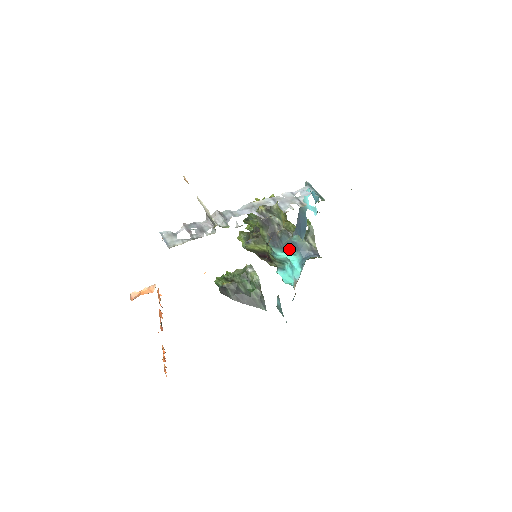
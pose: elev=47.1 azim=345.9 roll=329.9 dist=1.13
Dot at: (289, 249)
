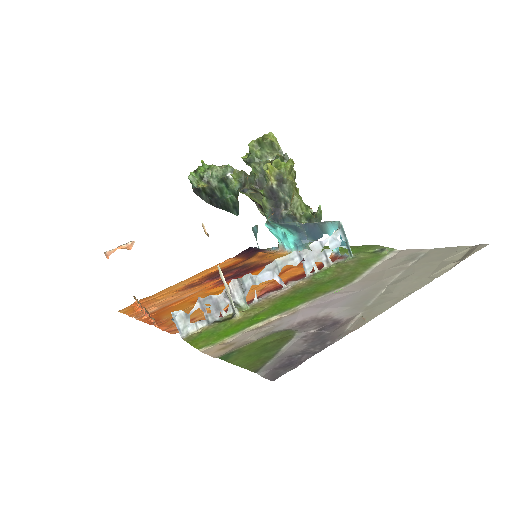
Dot at: (289, 228)
